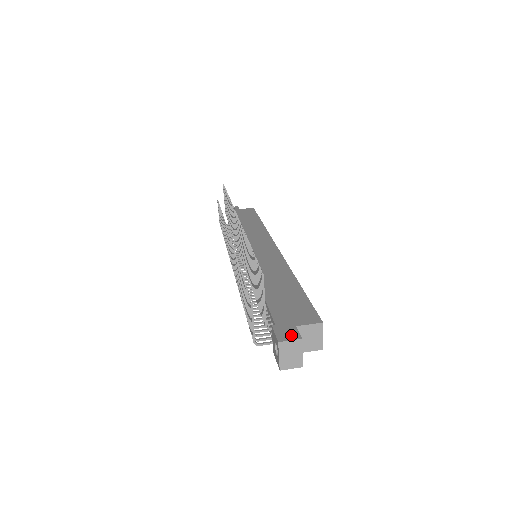
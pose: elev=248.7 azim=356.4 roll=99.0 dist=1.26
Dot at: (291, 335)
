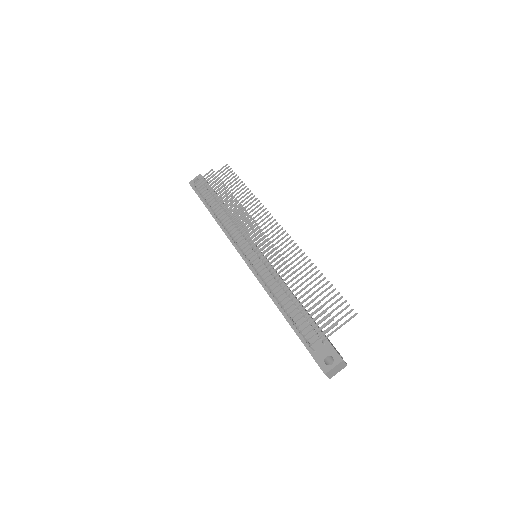
Dot at: occluded
